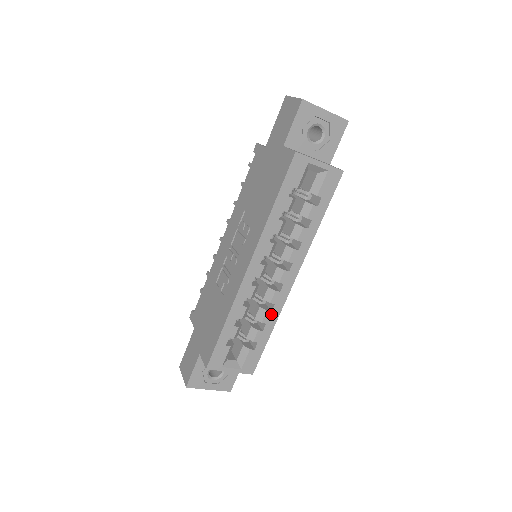
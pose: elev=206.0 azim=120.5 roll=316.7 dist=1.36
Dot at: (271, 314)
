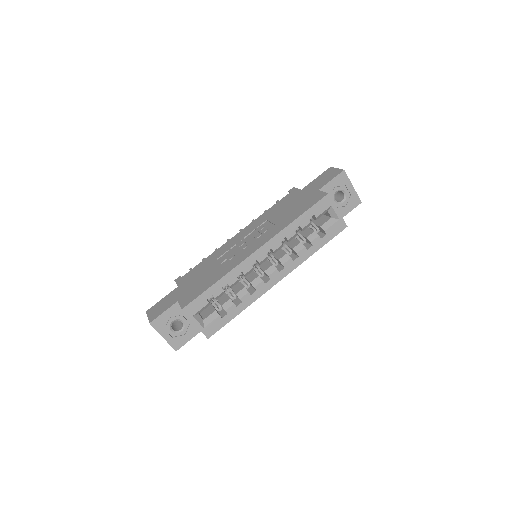
Dot at: (249, 297)
